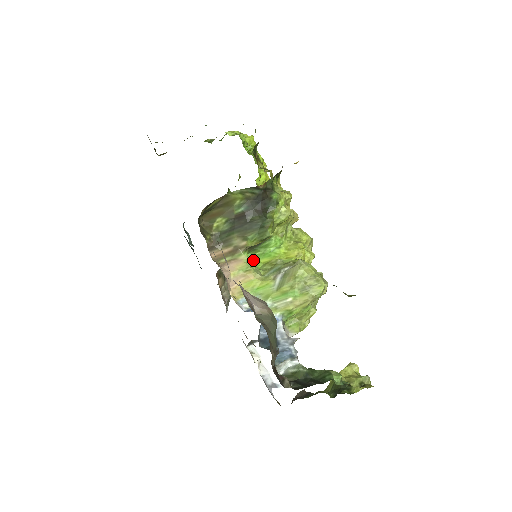
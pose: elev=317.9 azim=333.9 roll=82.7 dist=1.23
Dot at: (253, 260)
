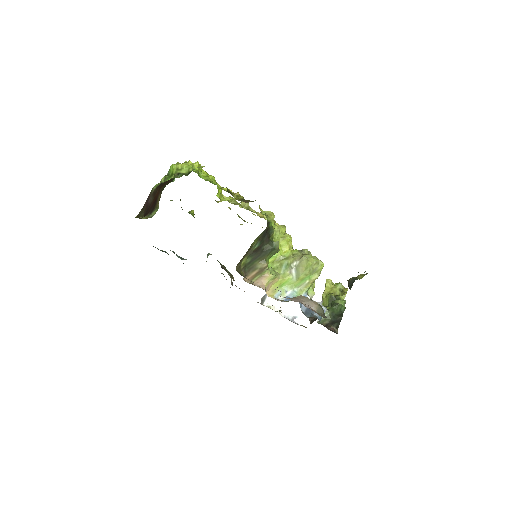
Dot at: (272, 269)
